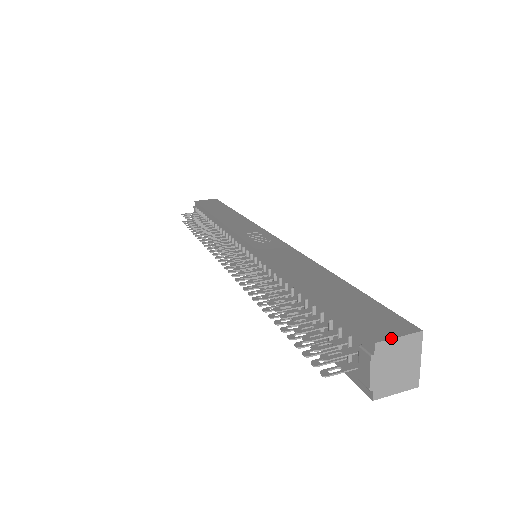
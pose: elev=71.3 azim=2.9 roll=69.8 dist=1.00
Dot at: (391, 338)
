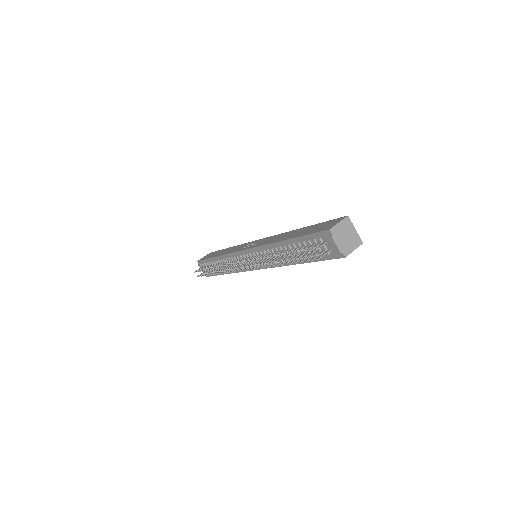
Dot at: (336, 224)
